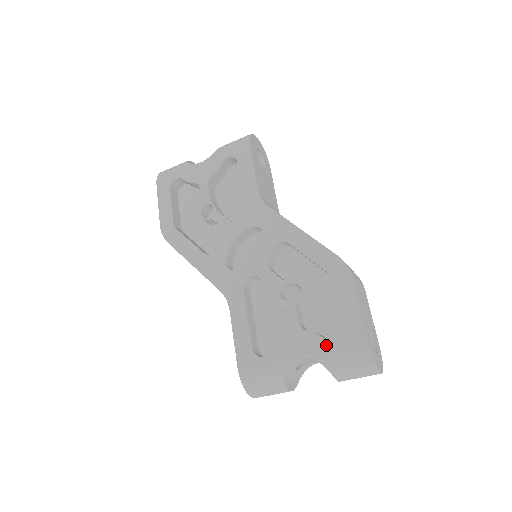
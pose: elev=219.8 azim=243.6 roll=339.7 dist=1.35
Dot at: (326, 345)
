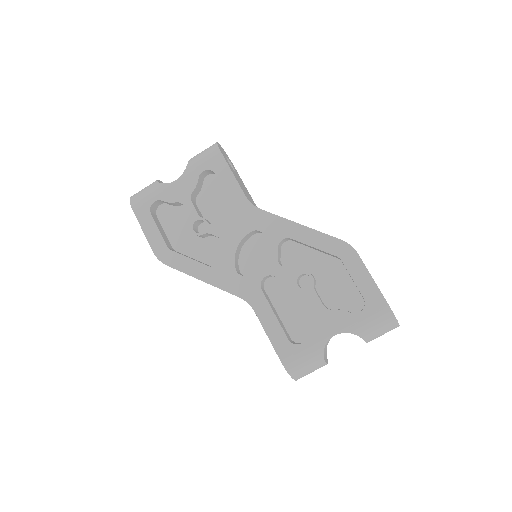
Dot at: (354, 317)
